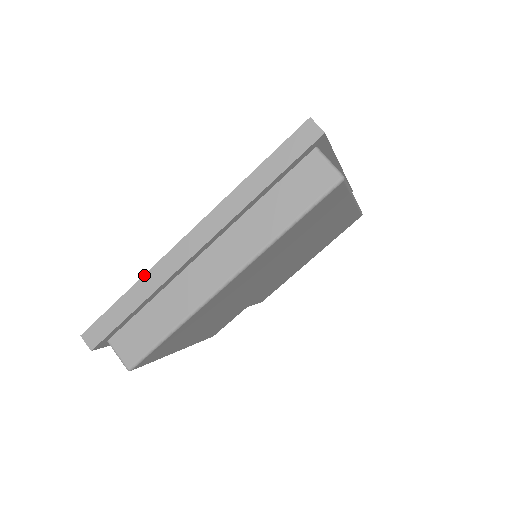
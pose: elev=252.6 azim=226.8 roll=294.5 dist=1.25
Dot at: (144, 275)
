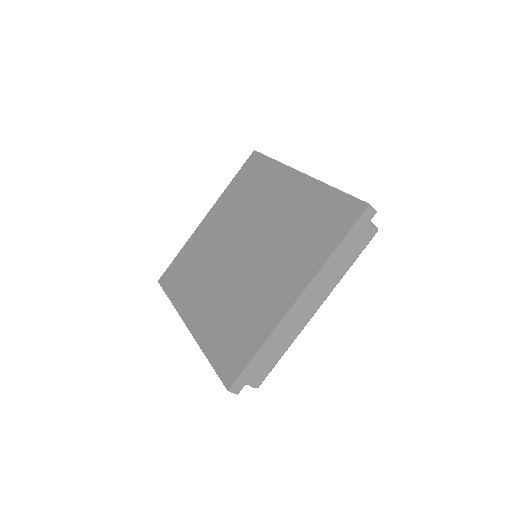
Dot at: (271, 335)
